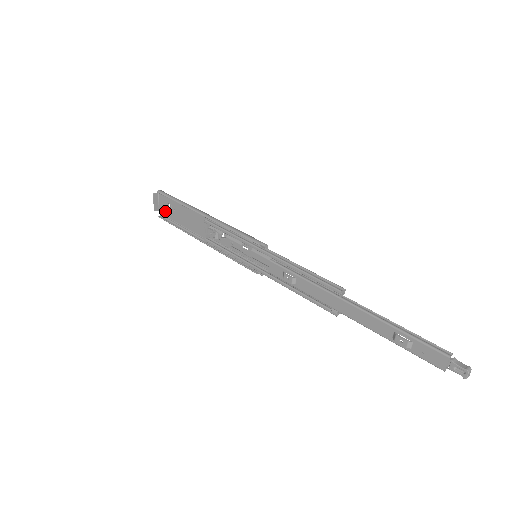
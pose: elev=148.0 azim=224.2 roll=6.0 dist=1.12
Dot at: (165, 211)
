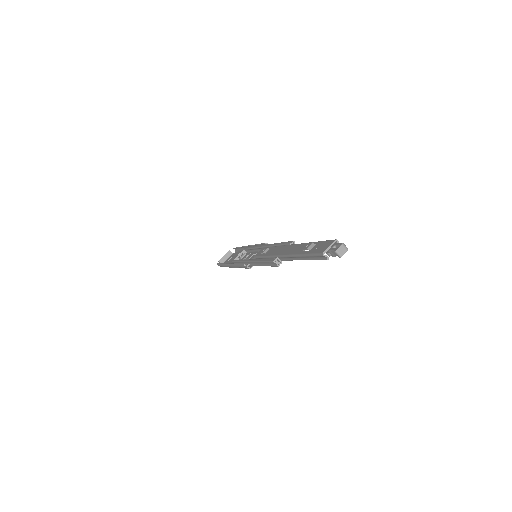
Dot at: occluded
